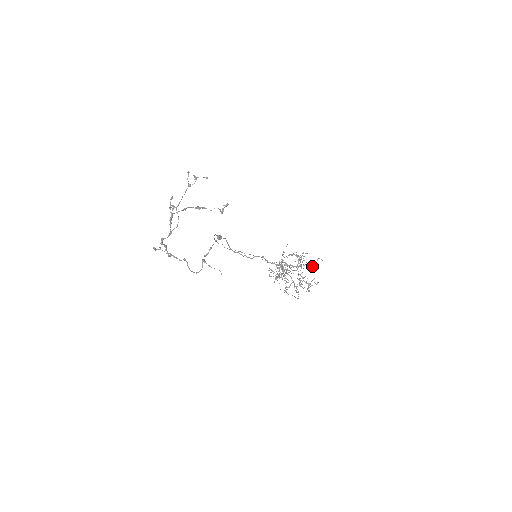
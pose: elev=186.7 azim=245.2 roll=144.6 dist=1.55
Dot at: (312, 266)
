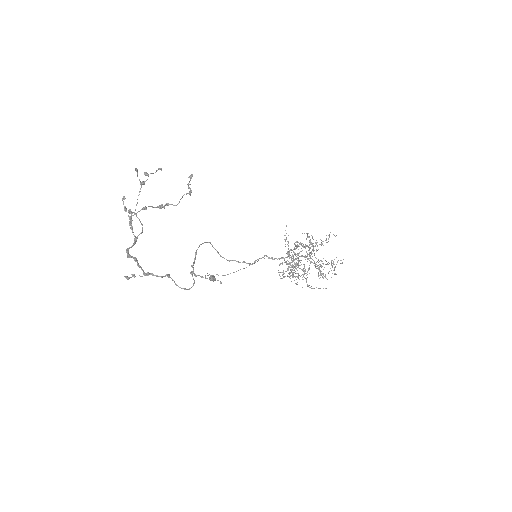
Dot at: (326, 242)
